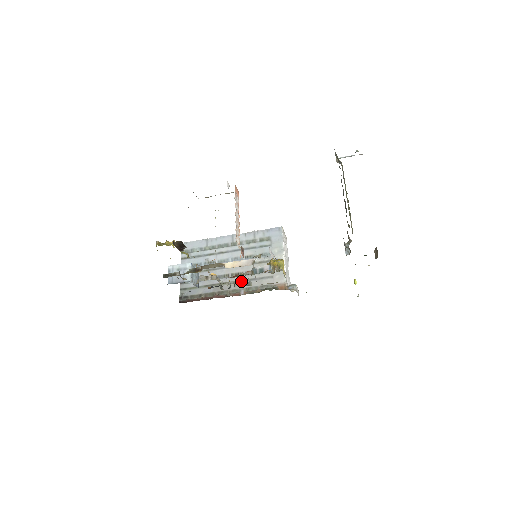
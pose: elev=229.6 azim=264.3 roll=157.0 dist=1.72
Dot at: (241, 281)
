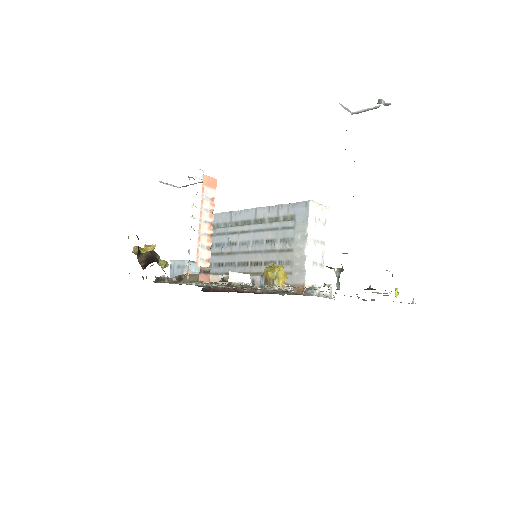
Dot at: (259, 273)
